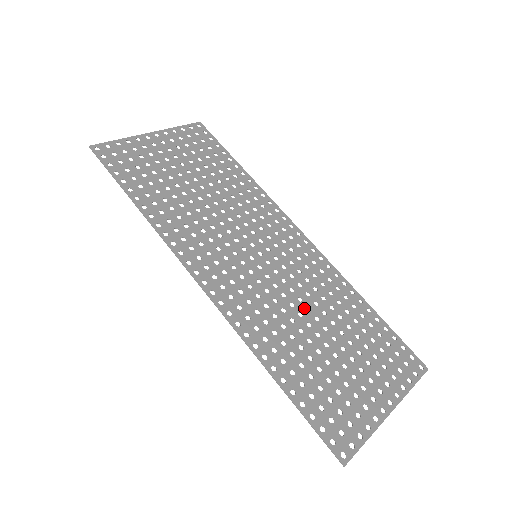
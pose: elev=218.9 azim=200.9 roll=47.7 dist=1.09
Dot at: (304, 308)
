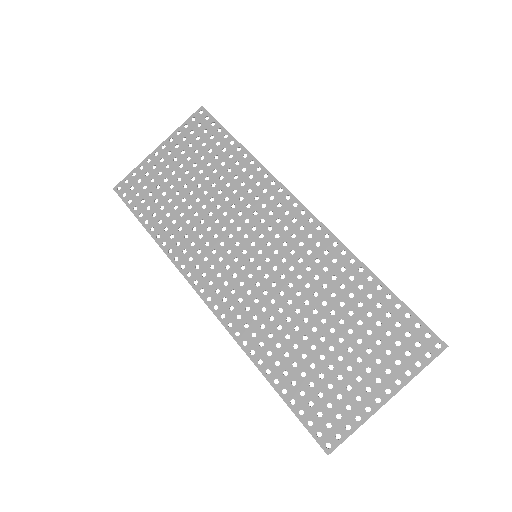
Dot at: (302, 303)
